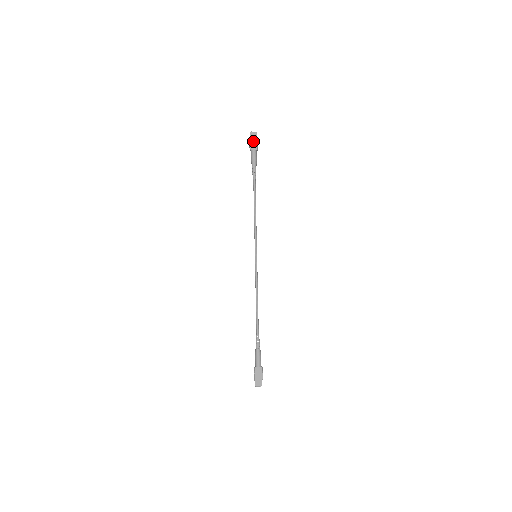
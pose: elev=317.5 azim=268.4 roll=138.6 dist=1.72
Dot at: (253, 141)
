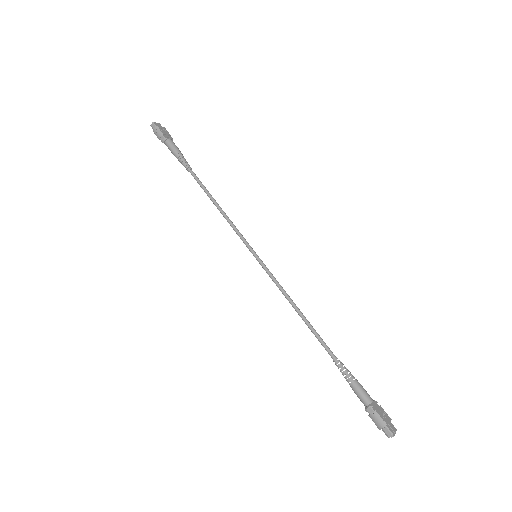
Dot at: (163, 130)
